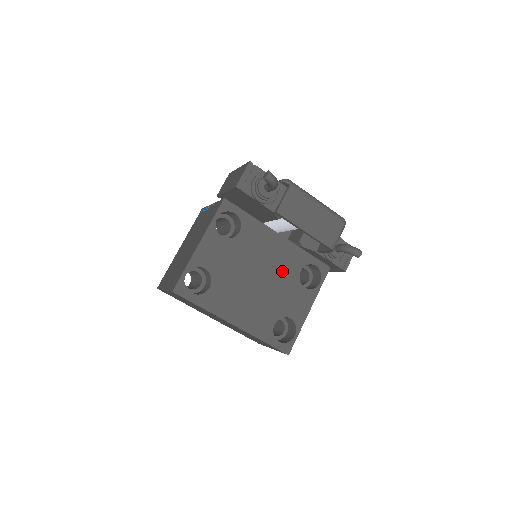
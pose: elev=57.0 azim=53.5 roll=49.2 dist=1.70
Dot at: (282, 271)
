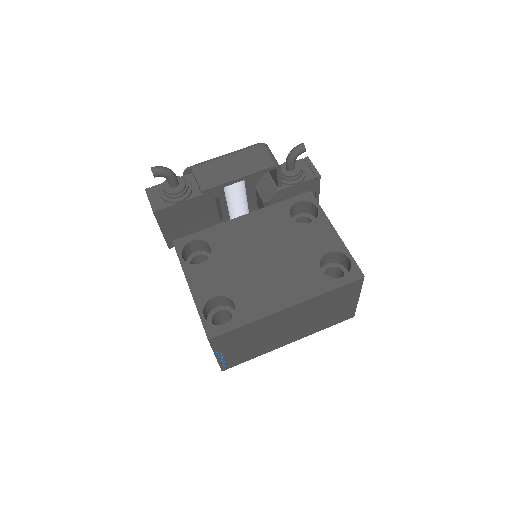
Dot at: (277, 233)
